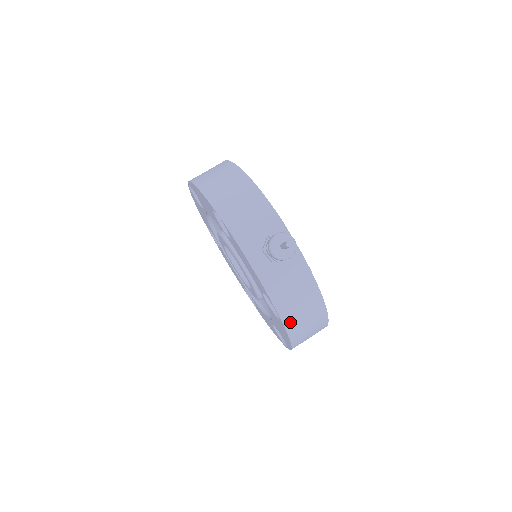
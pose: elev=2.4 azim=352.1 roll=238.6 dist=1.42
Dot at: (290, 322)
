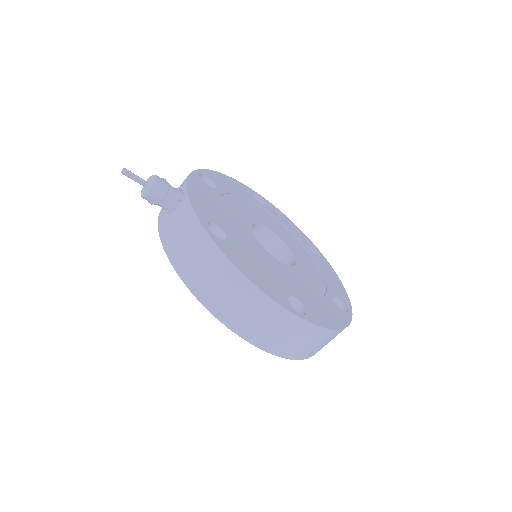
Dot at: (187, 275)
